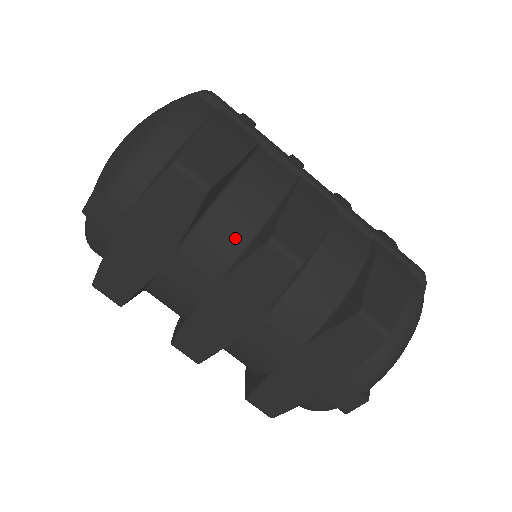
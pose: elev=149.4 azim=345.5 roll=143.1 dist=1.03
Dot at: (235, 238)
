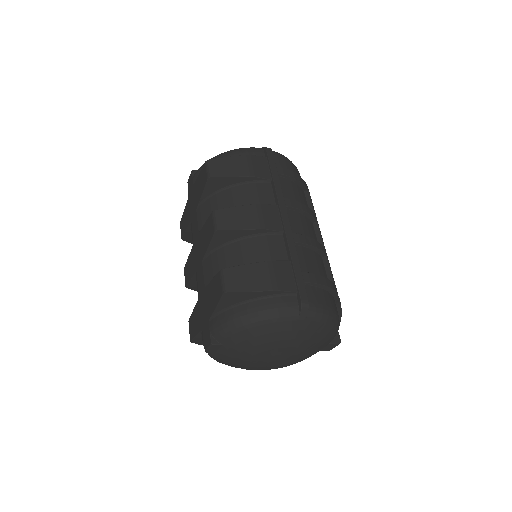
Dot at: occluded
